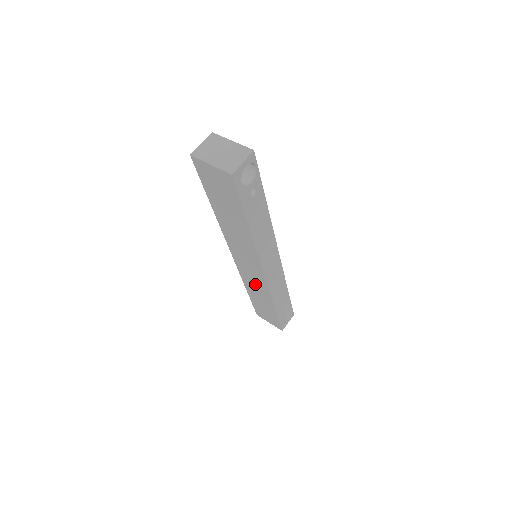
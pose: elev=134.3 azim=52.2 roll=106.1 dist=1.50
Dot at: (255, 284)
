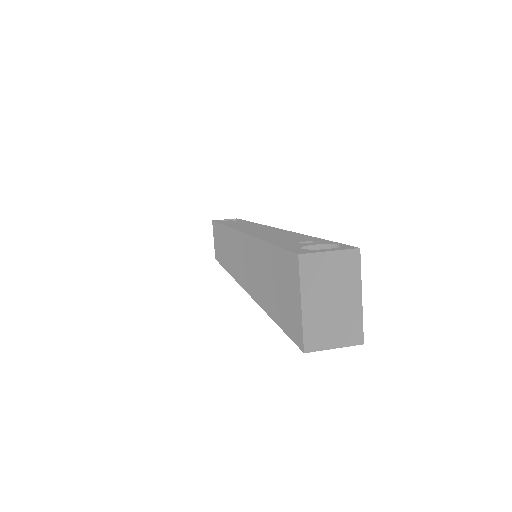
Dot at: (230, 252)
